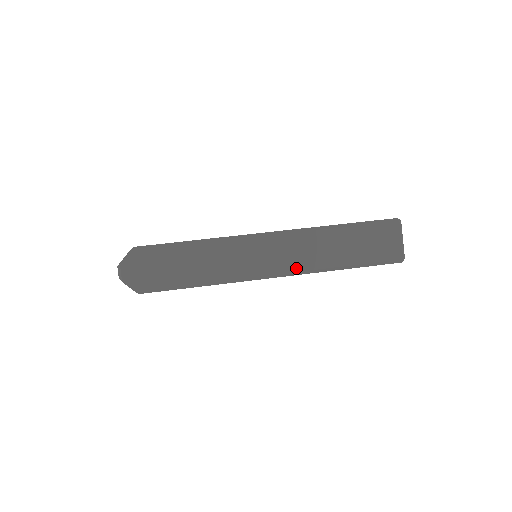
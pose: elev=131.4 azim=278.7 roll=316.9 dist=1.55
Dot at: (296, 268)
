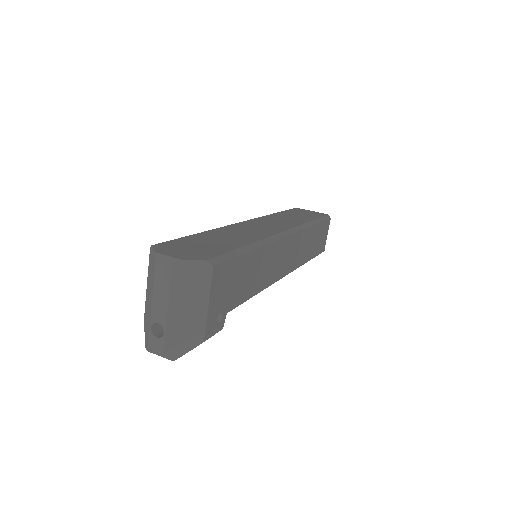
Dot at: (292, 226)
